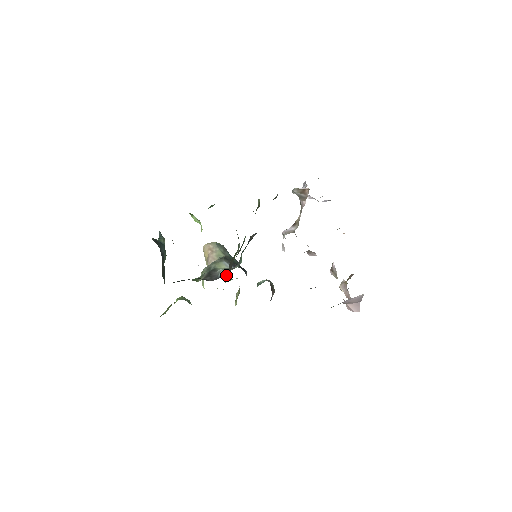
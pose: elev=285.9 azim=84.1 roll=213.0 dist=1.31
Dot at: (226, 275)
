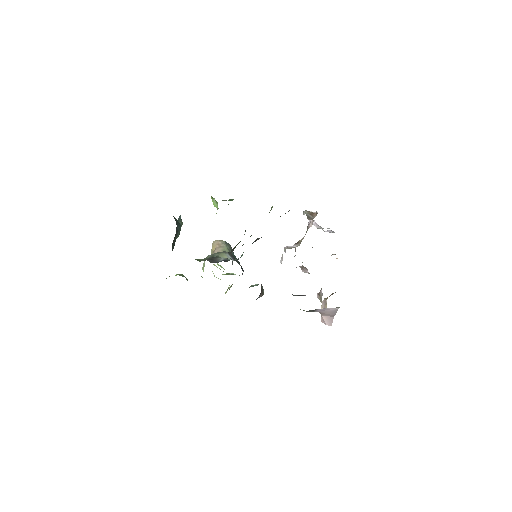
Dot at: (226, 260)
